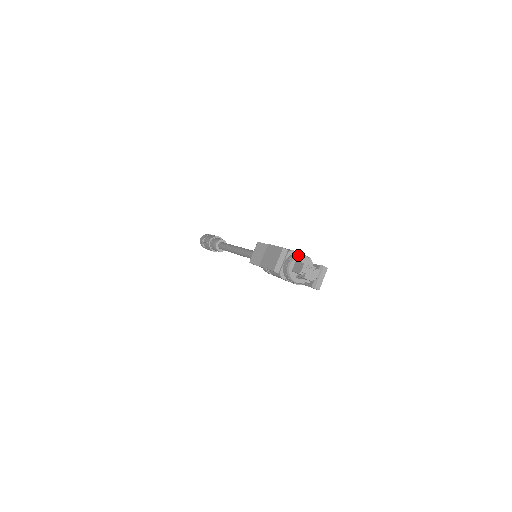
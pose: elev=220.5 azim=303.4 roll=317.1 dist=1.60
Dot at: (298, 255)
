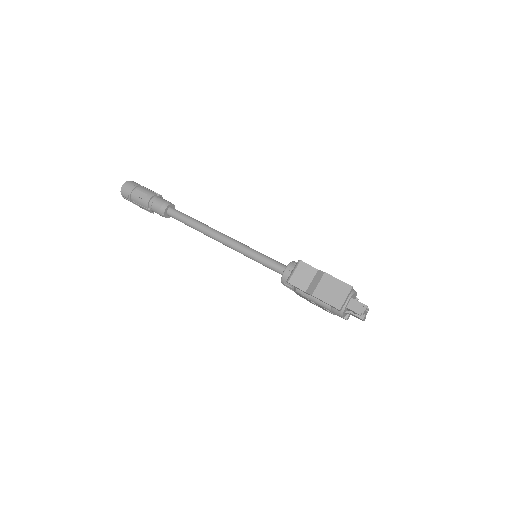
Dot at: (353, 291)
